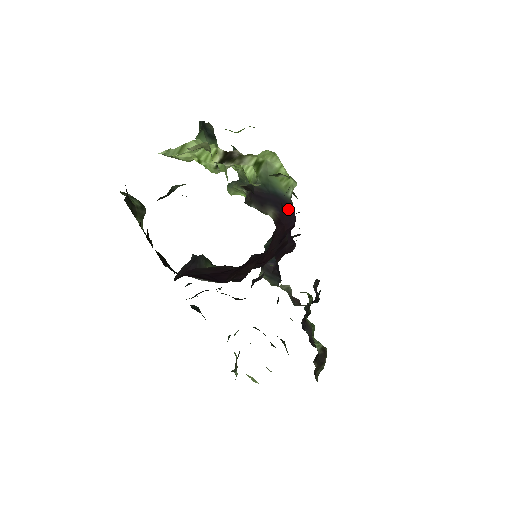
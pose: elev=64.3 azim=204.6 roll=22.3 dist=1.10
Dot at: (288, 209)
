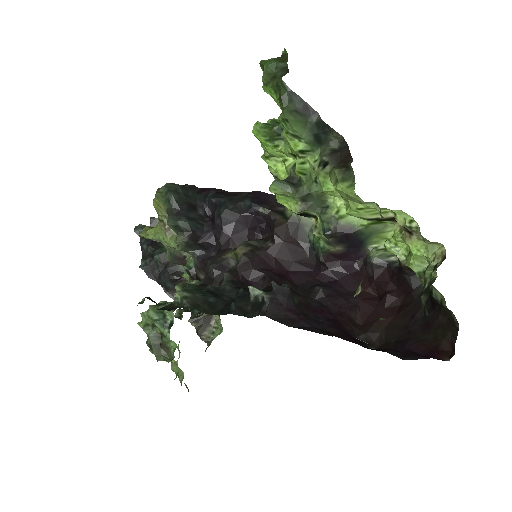
Dot at: (357, 253)
